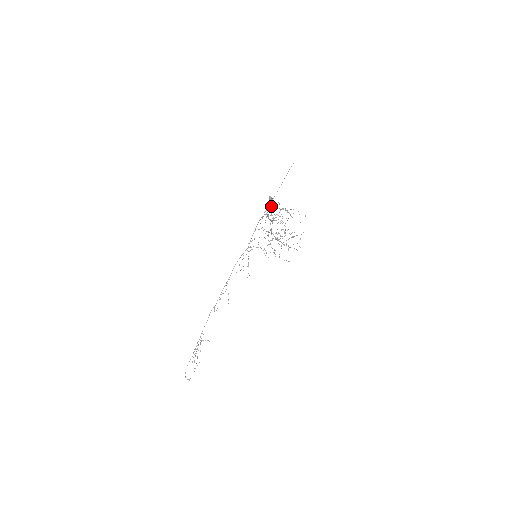
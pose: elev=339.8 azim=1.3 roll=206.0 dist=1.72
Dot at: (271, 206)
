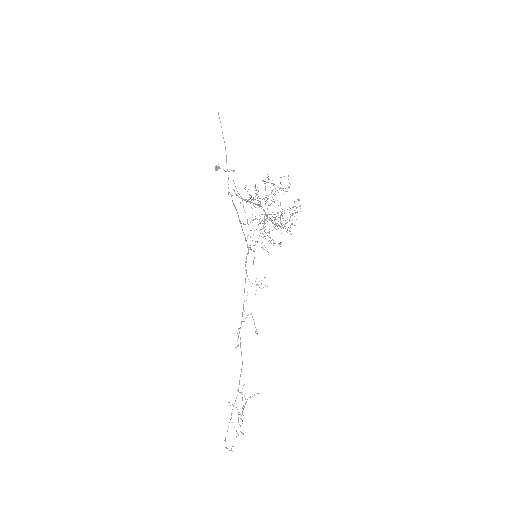
Dot at: (233, 180)
